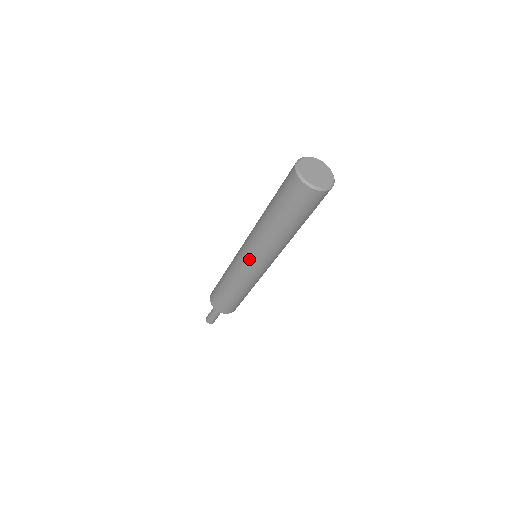
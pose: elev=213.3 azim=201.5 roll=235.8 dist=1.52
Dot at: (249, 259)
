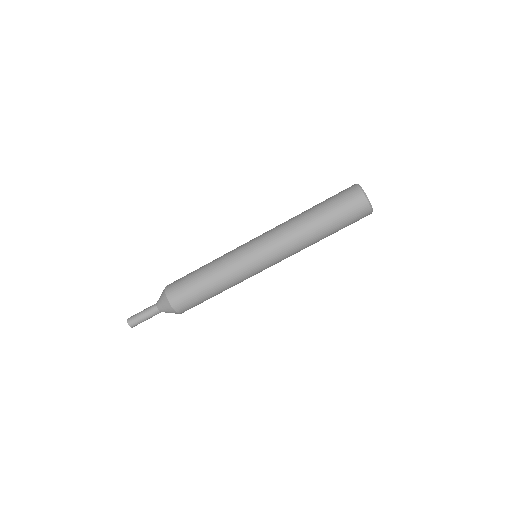
Dot at: (268, 260)
